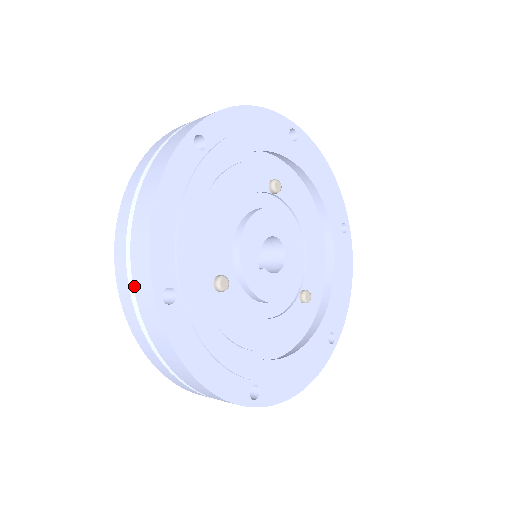
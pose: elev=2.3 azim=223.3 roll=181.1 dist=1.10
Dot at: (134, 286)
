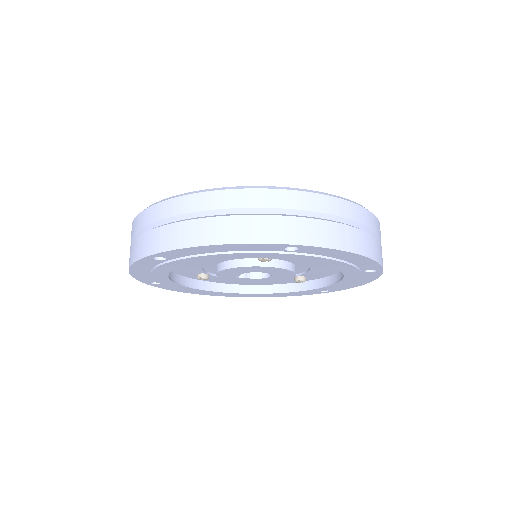
Dot at: occluded
